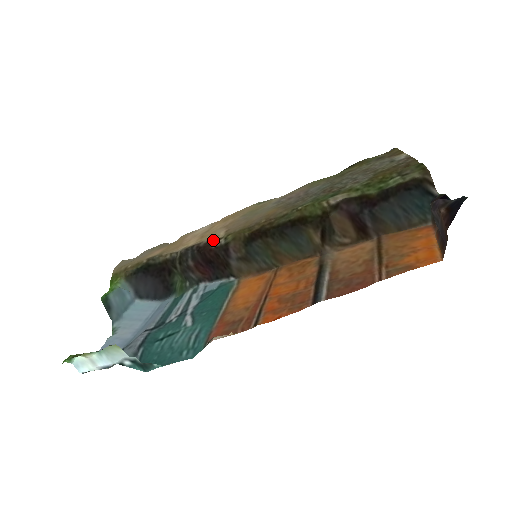
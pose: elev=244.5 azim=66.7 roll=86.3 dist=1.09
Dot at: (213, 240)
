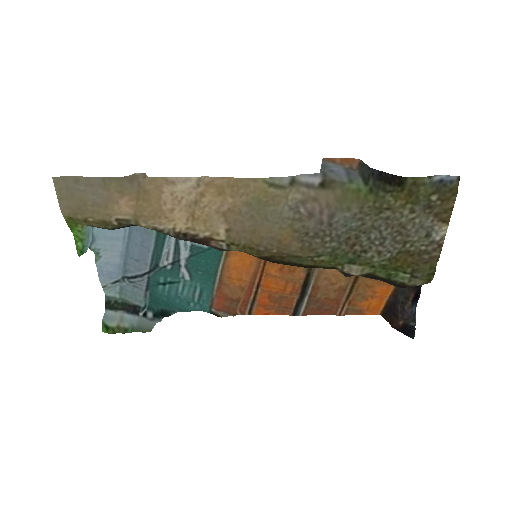
Dot at: (212, 240)
